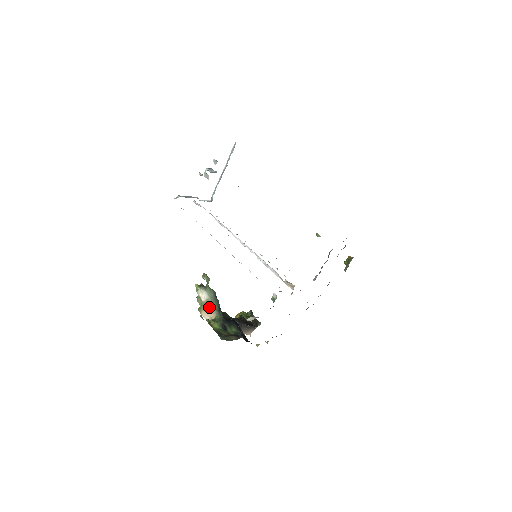
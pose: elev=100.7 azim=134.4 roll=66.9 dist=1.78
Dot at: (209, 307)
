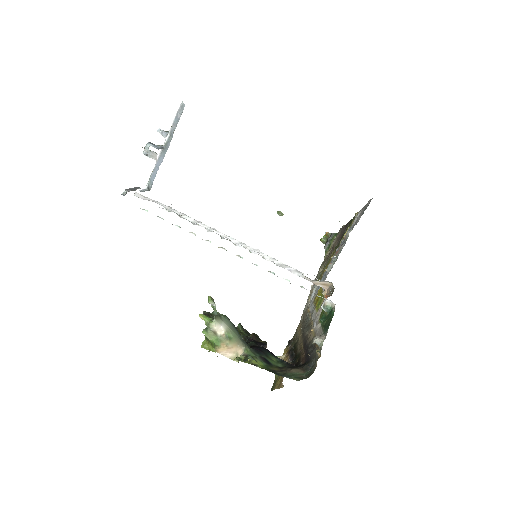
Dot at: (232, 340)
